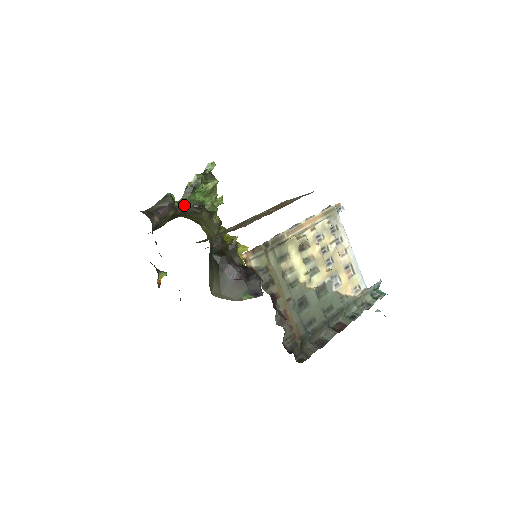
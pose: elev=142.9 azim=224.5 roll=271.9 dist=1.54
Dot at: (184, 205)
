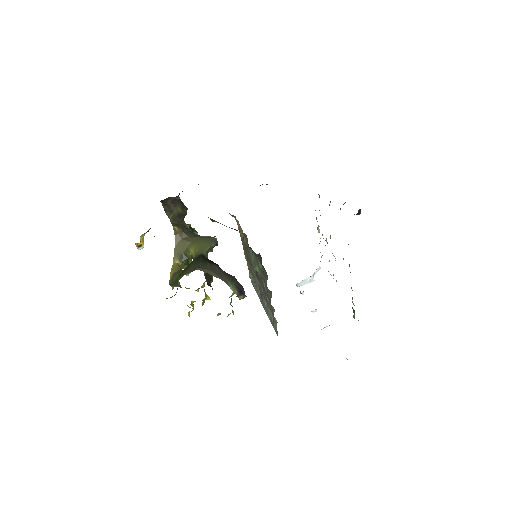
Dot at: (186, 225)
